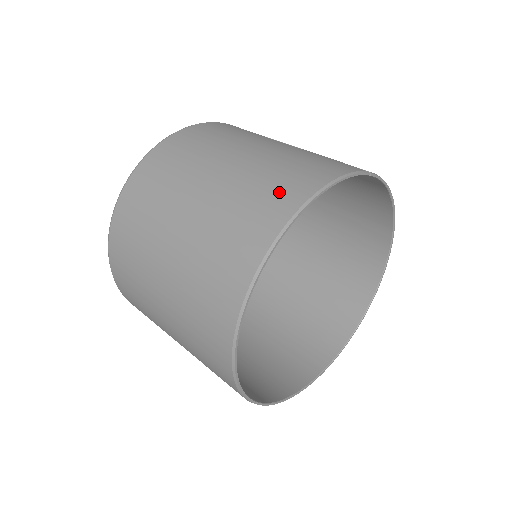
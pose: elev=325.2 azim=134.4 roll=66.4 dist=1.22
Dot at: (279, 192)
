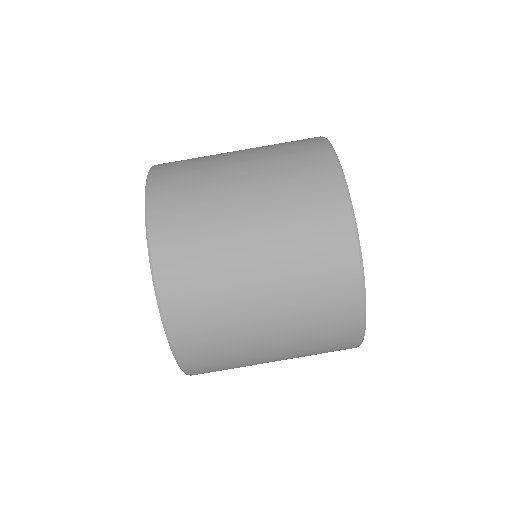
Dot at: (311, 167)
